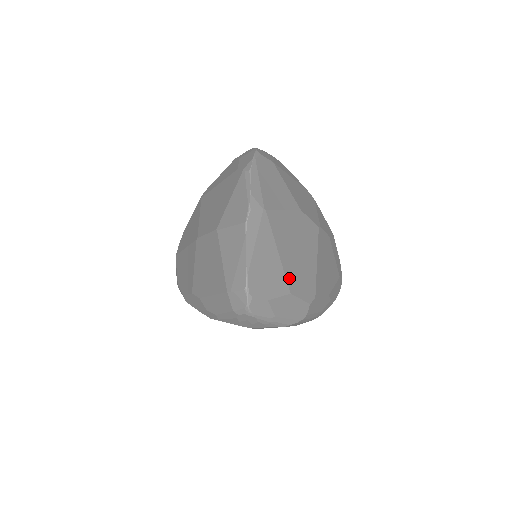
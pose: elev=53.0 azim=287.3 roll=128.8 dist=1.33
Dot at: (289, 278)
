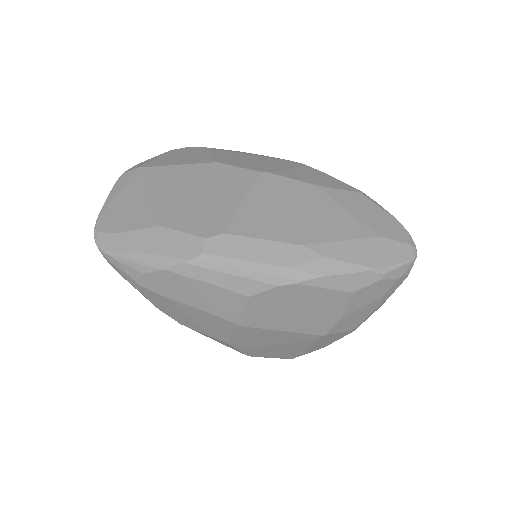
Dot at: (163, 213)
